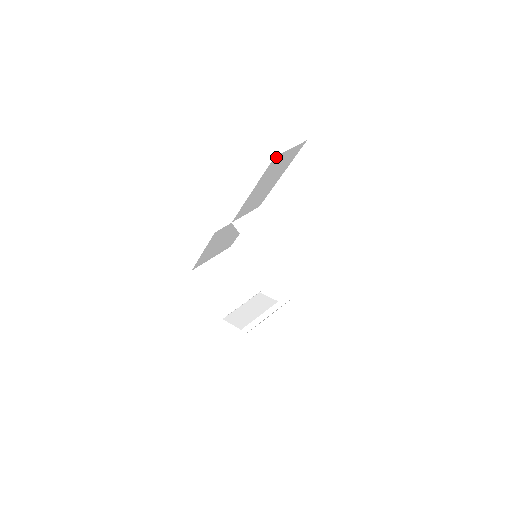
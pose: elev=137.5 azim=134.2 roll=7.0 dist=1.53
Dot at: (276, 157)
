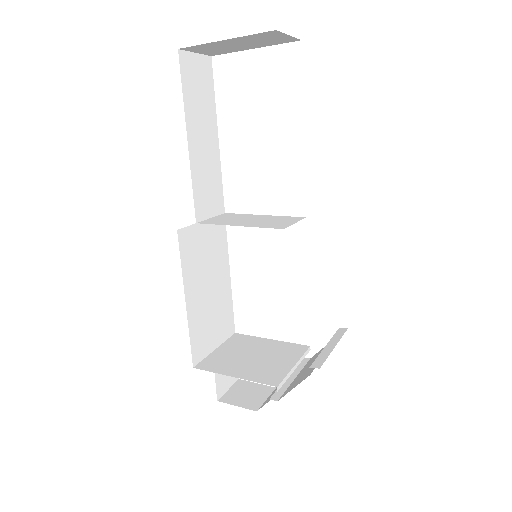
Dot at: (182, 56)
